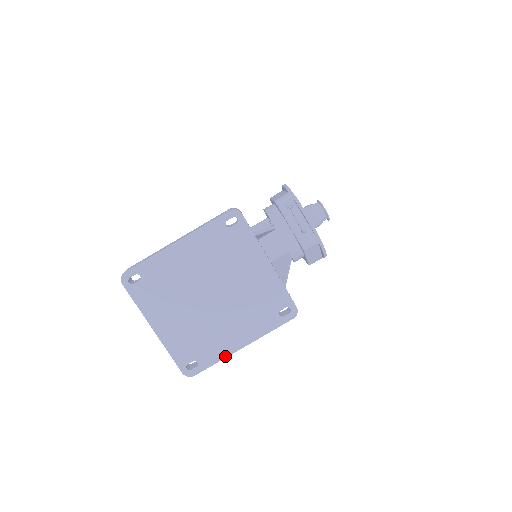
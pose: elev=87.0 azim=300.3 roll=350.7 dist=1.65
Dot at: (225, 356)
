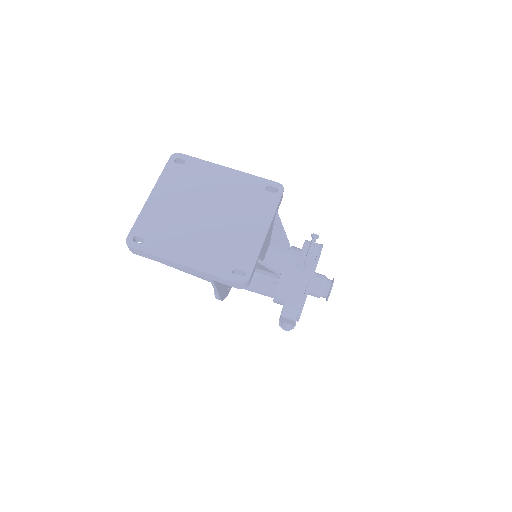
Dot at: (165, 257)
